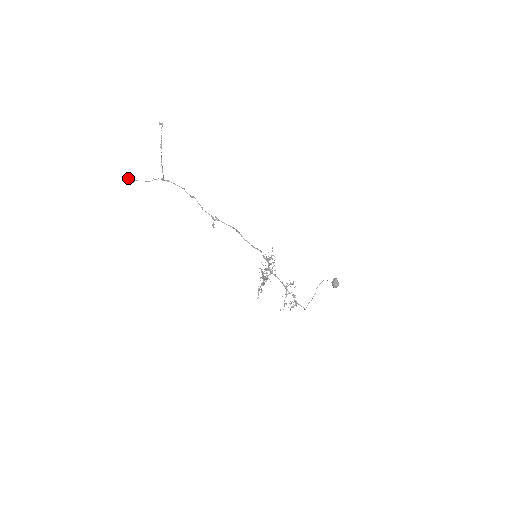
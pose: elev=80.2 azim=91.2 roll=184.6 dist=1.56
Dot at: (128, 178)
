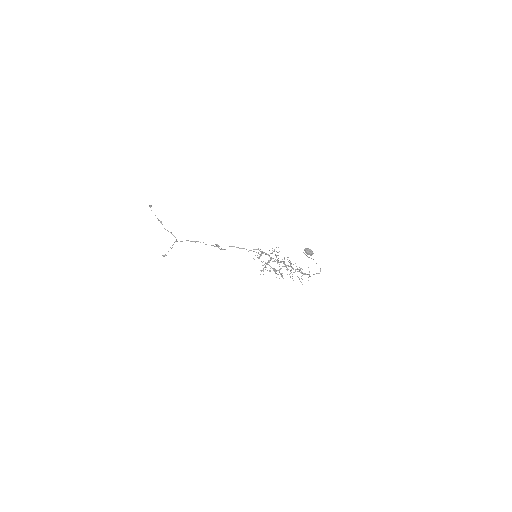
Dot at: occluded
